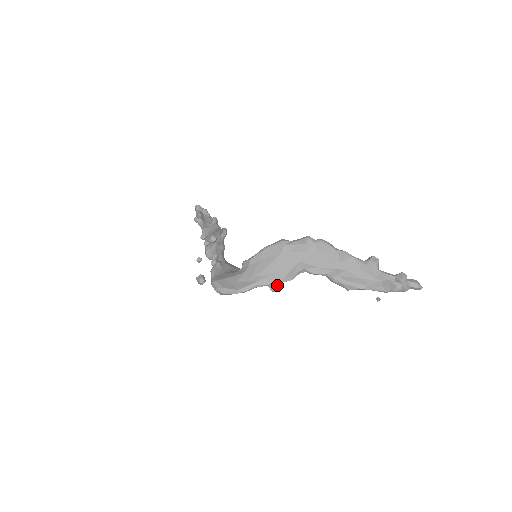
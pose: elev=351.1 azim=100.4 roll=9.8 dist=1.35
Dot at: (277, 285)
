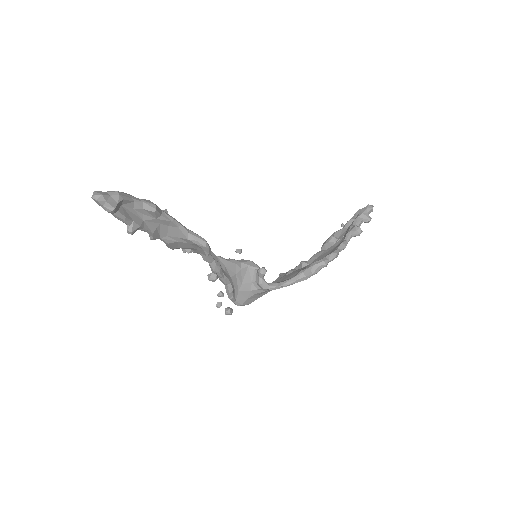
Dot at: occluded
